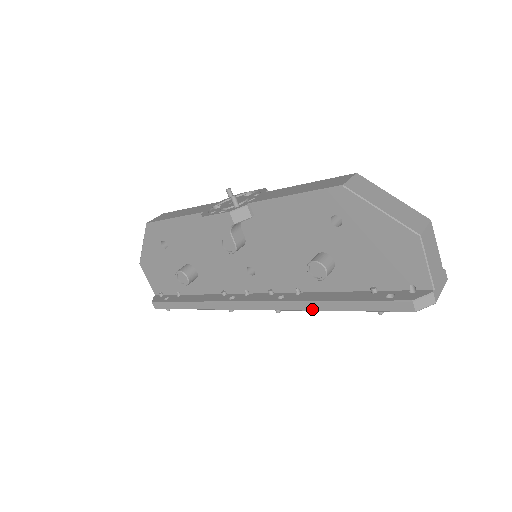
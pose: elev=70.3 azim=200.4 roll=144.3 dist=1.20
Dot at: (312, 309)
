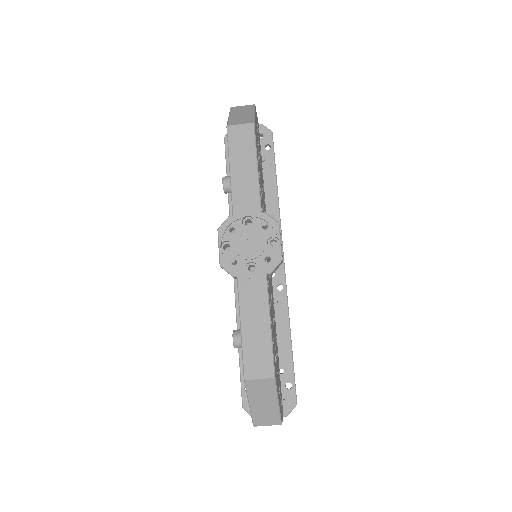
Dot at: occluded
